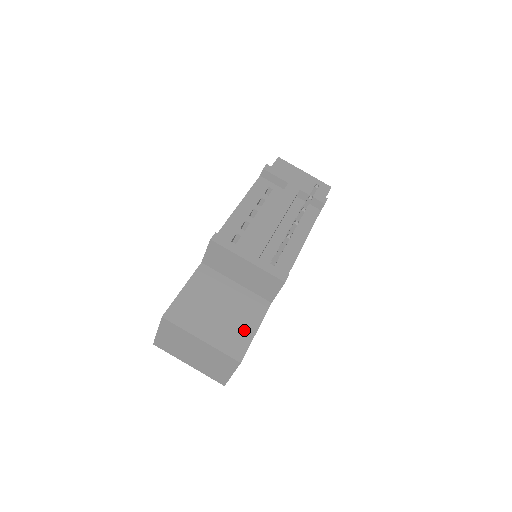
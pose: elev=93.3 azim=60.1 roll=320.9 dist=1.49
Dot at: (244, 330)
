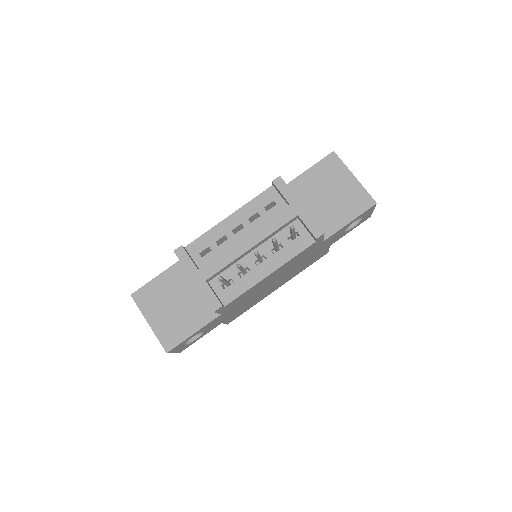
Dot at: (184, 329)
